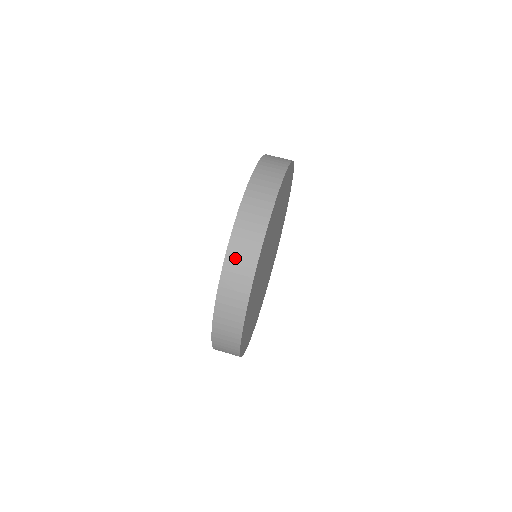
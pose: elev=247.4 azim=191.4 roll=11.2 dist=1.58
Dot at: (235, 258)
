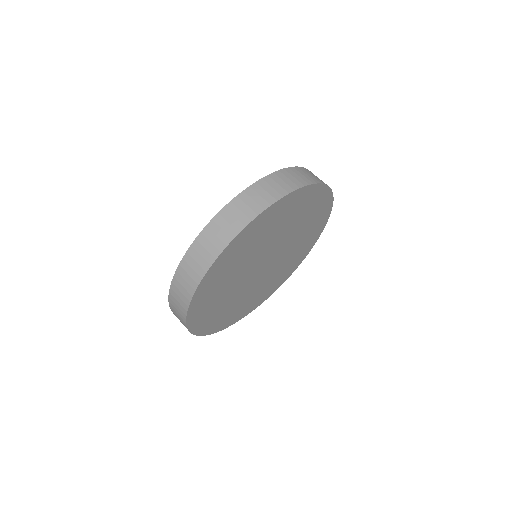
Dot at: (175, 314)
